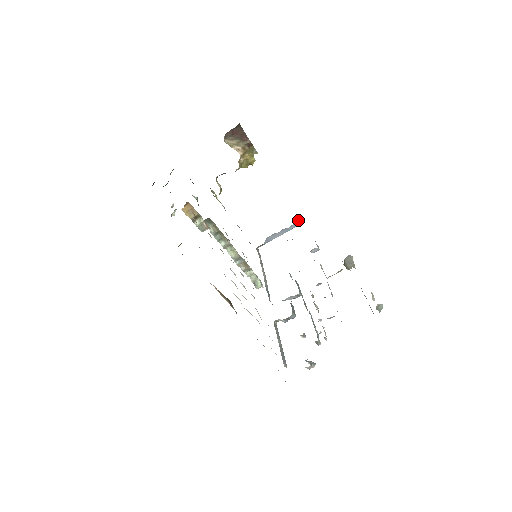
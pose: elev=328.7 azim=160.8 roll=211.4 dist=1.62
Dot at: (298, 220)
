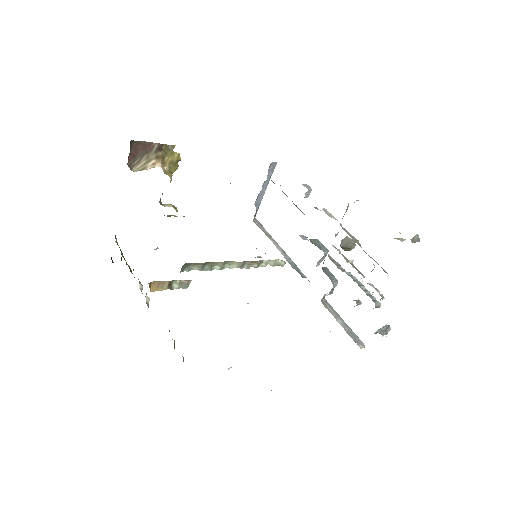
Dot at: occluded
